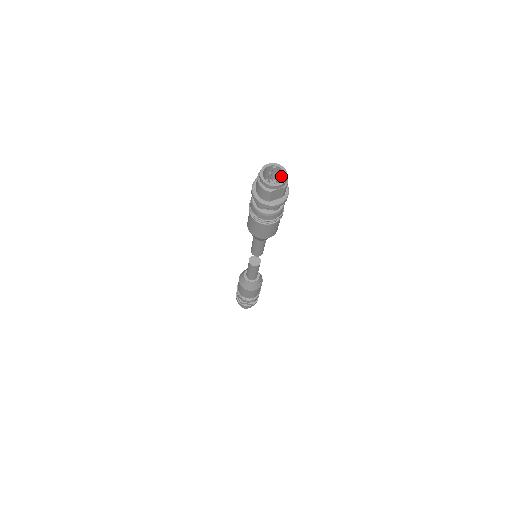
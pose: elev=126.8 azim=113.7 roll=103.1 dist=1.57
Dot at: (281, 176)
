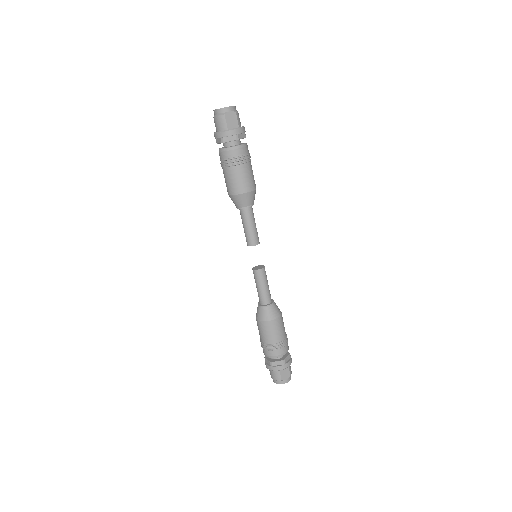
Dot at: occluded
